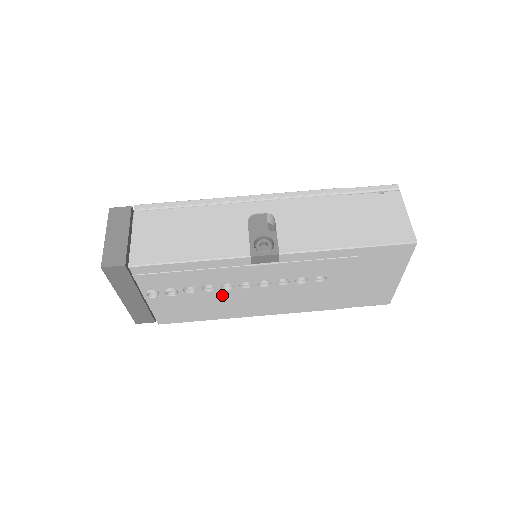
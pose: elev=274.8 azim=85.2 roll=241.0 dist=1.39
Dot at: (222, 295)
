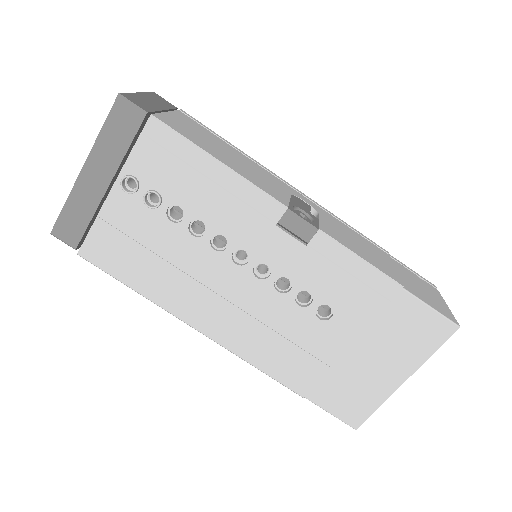
Dot at: (200, 255)
